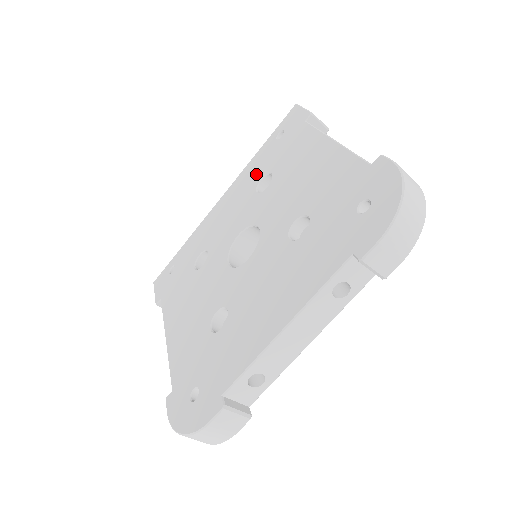
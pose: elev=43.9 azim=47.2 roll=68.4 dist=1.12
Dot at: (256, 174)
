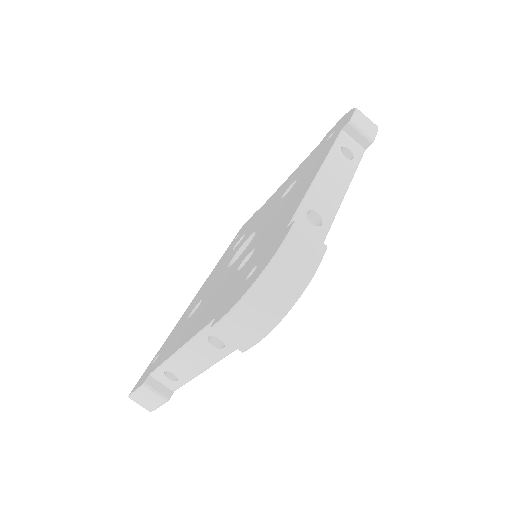
Dot at: (227, 254)
